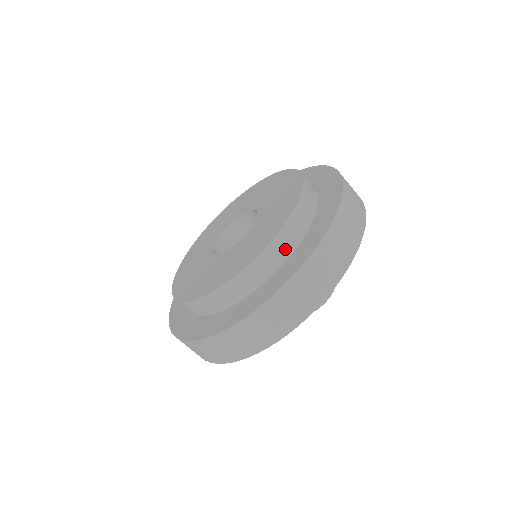
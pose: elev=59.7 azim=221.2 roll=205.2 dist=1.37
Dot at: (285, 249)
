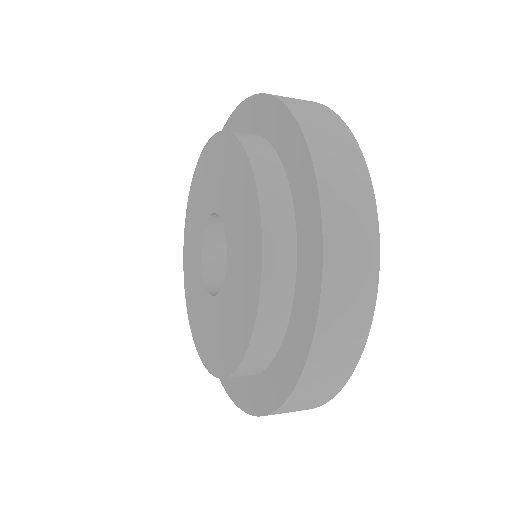
Dot at: (254, 370)
